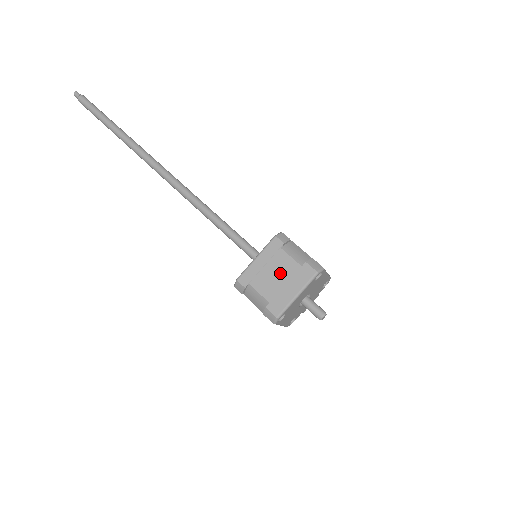
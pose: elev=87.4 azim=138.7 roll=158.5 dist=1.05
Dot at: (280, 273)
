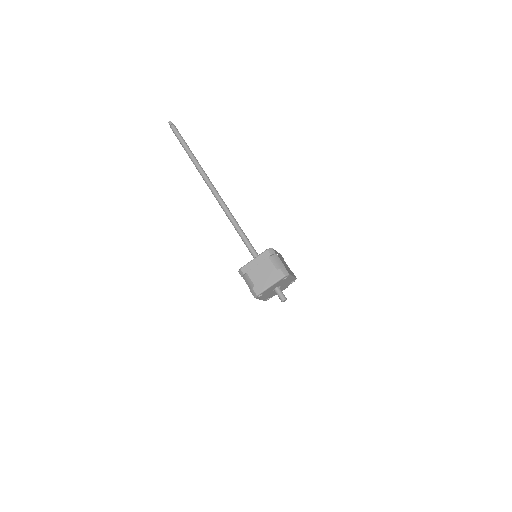
Dot at: (265, 271)
